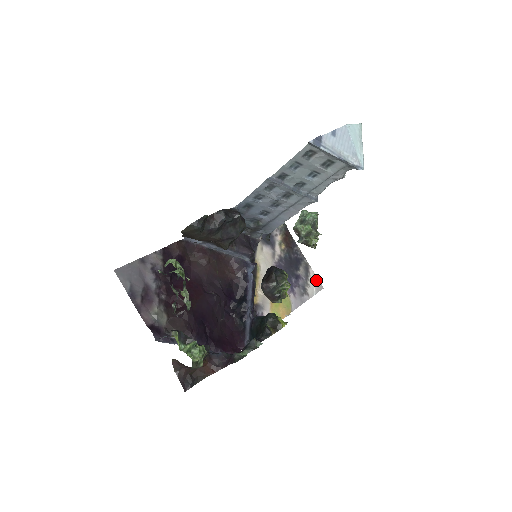
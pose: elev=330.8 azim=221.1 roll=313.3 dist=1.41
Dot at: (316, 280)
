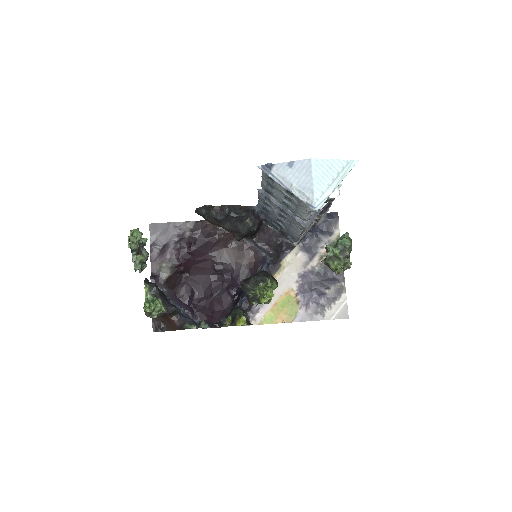
Dot at: (344, 307)
